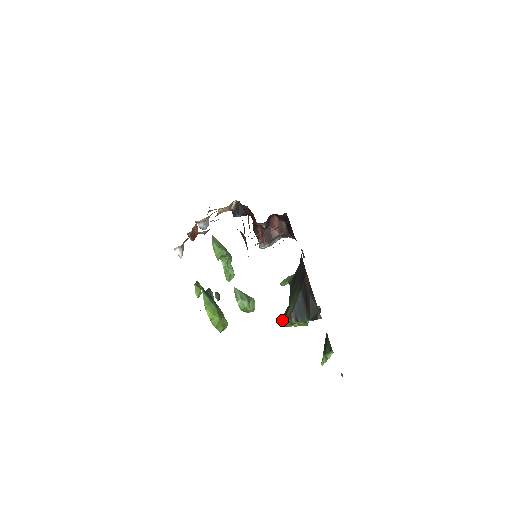
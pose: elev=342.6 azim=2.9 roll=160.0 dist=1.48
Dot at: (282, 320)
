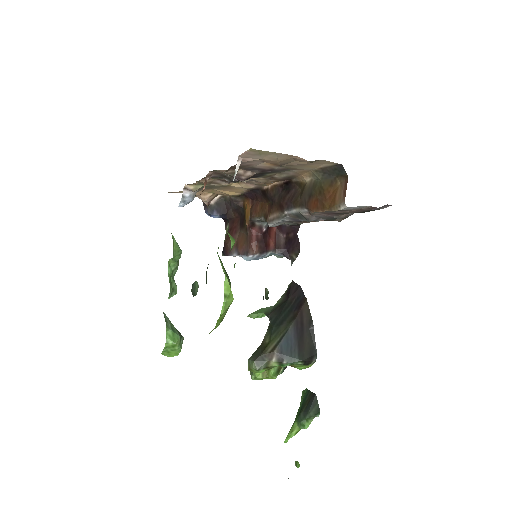
Dot at: (255, 359)
